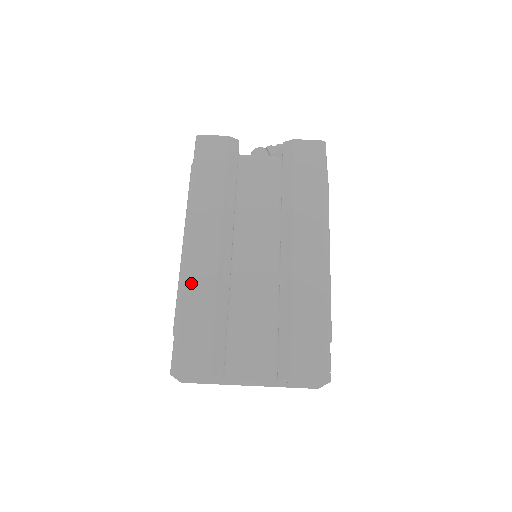
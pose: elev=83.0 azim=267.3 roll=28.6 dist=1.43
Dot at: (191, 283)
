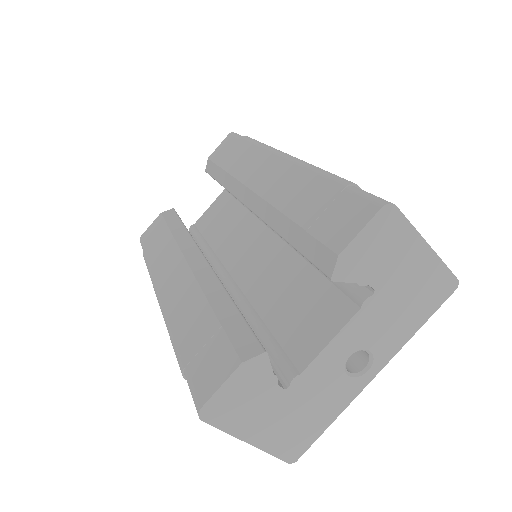
Dot at: (176, 316)
